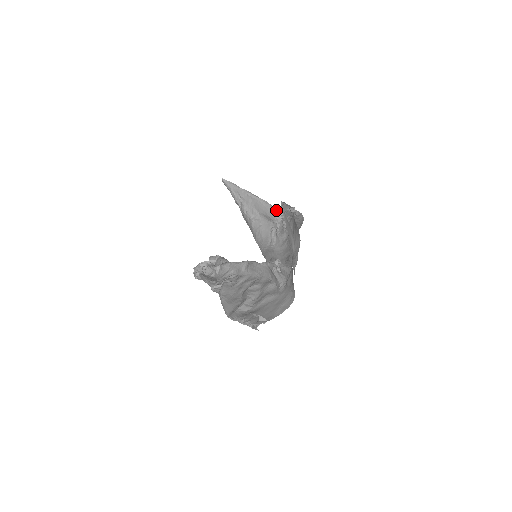
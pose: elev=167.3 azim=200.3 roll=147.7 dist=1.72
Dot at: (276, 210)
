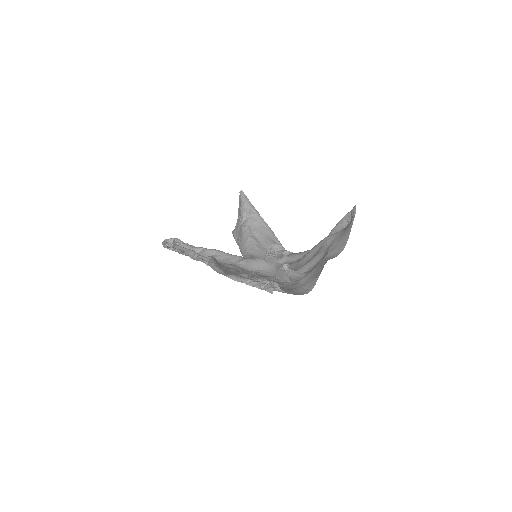
Dot at: (279, 241)
